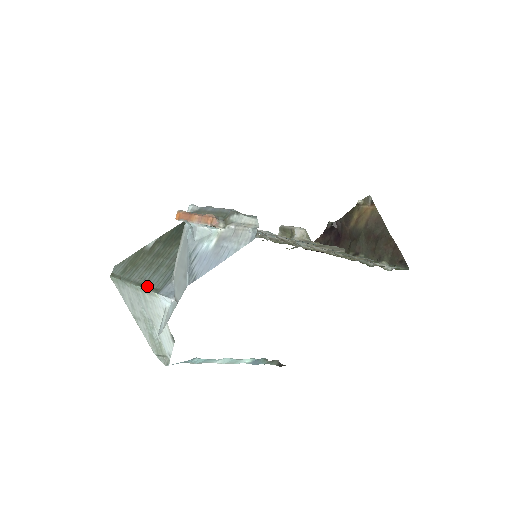
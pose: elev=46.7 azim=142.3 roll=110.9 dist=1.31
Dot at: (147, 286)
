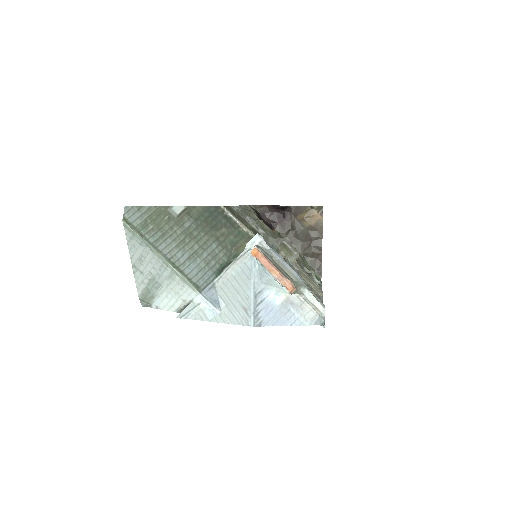
Dot at: (184, 274)
